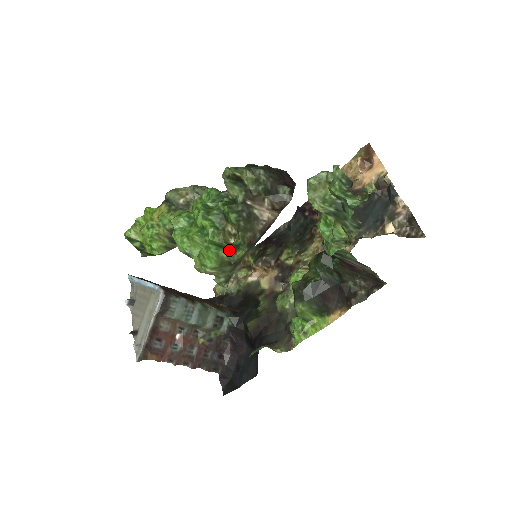
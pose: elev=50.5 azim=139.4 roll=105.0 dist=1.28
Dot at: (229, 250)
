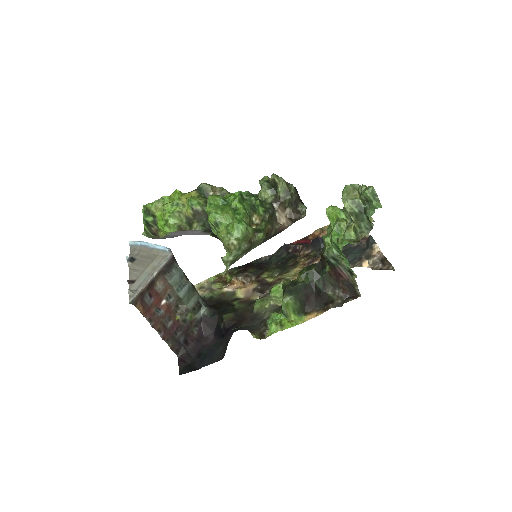
Dot at: (253, 230)
